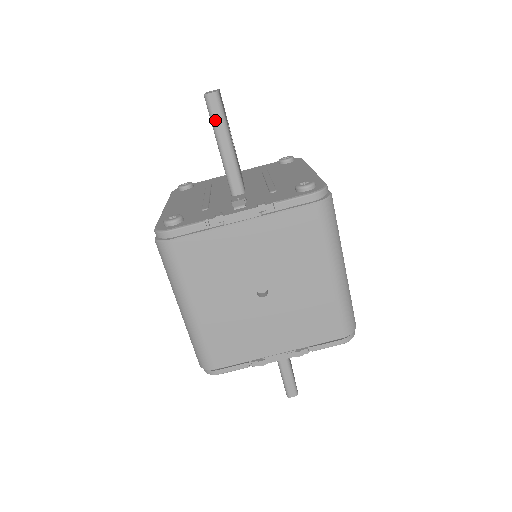
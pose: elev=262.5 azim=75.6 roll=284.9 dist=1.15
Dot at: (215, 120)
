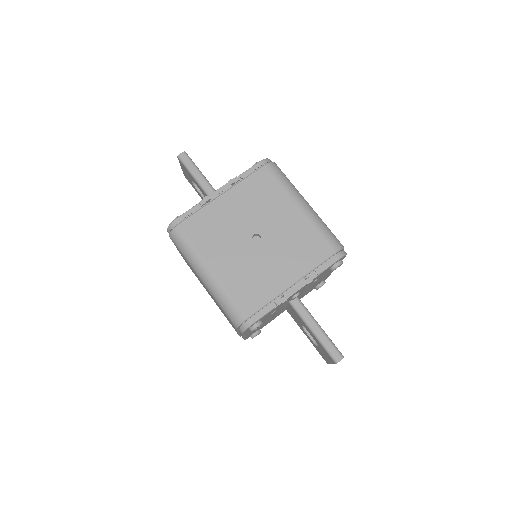
Dot at: (189, 167)
